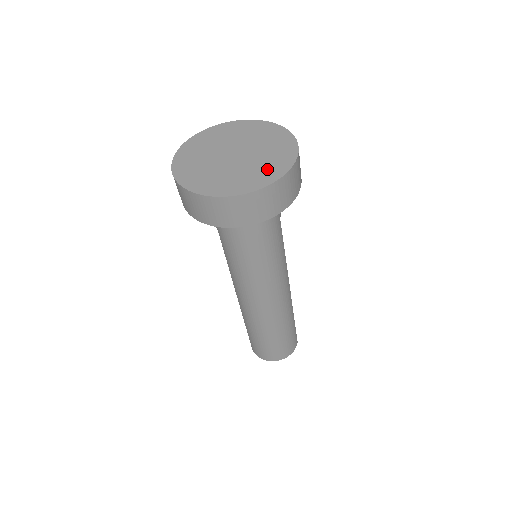
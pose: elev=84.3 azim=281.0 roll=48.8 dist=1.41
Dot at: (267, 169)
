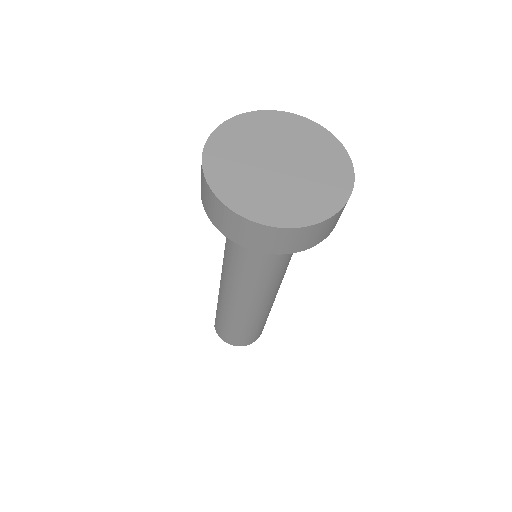
Dot at: (311, 202)
